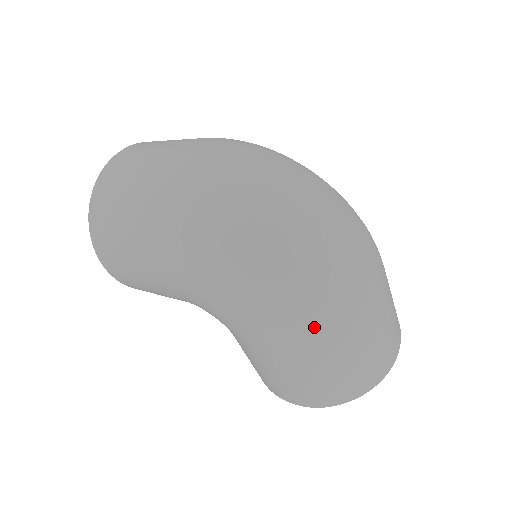
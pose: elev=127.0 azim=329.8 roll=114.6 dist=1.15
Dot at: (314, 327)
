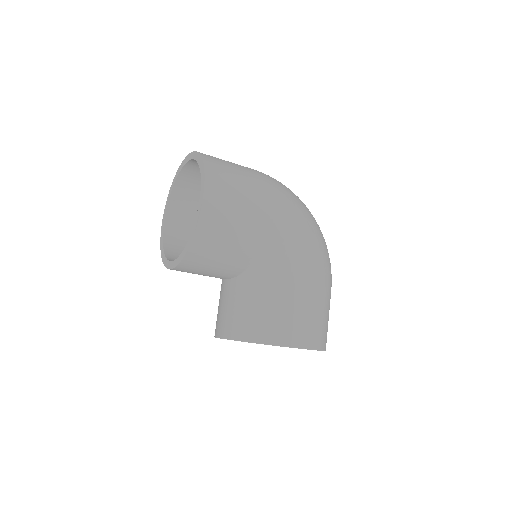
Dot at: occluded
